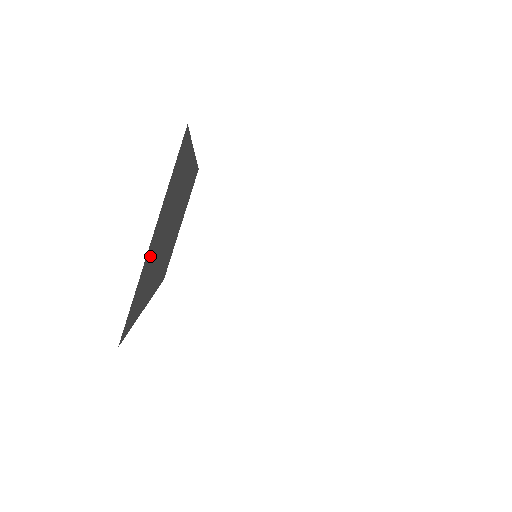
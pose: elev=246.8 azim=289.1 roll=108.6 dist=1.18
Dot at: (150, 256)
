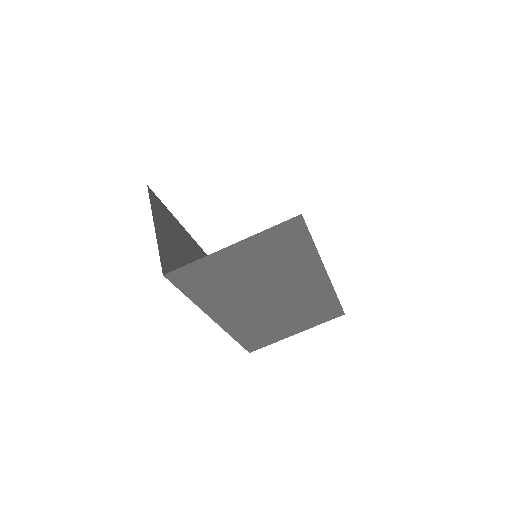
Dot at: (166, 247)
